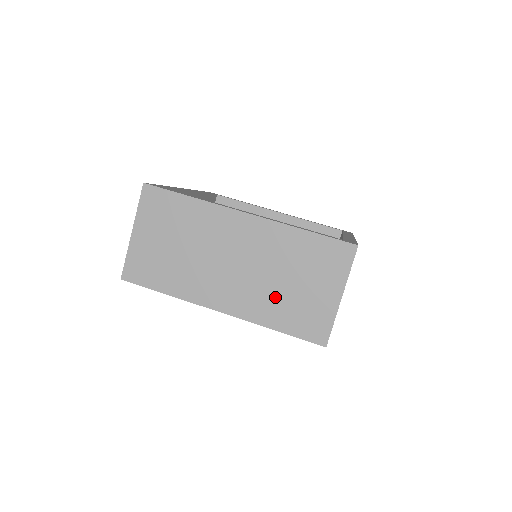
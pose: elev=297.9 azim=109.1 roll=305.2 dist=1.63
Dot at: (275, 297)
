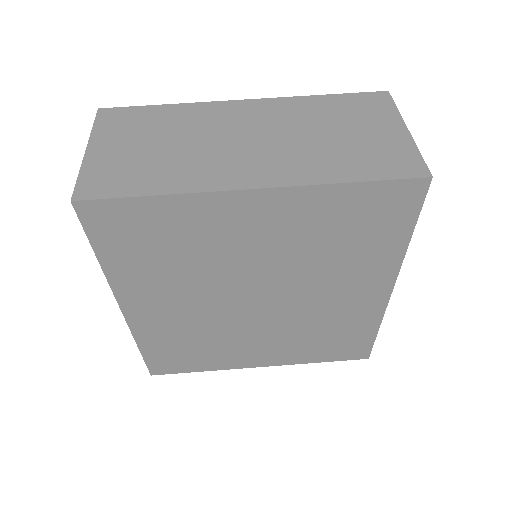
Dot at: (325, 152)
